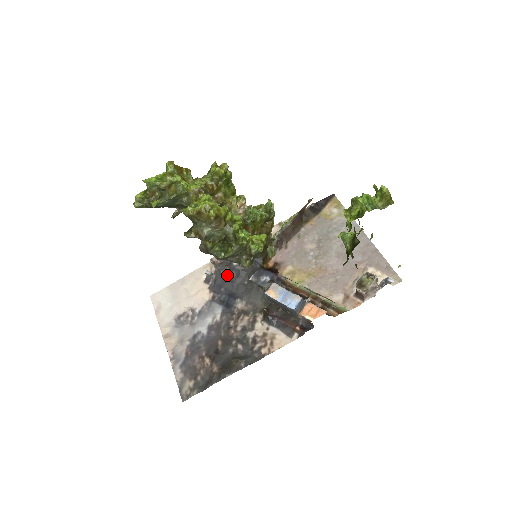
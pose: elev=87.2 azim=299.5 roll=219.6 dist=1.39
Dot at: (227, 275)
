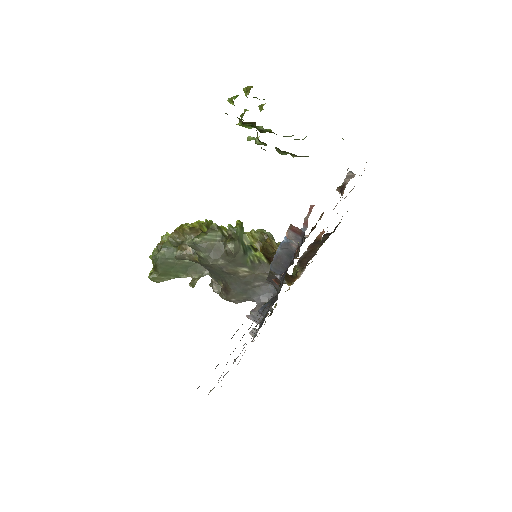
Dot at: (259, 309)
